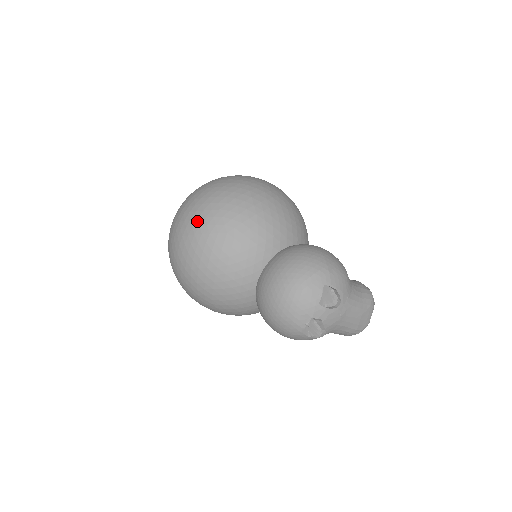
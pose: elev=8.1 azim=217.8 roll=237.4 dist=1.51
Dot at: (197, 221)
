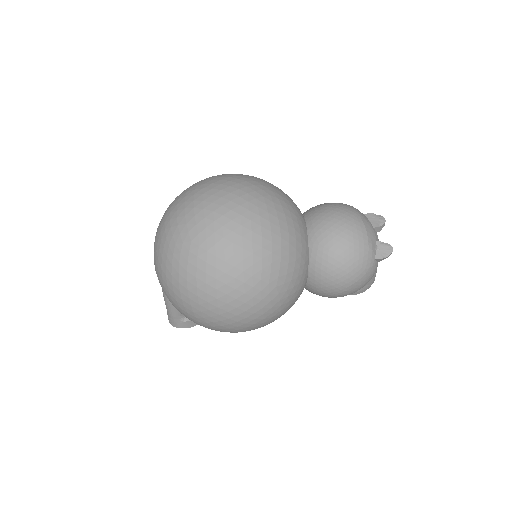
Dot at: (232, 194)
